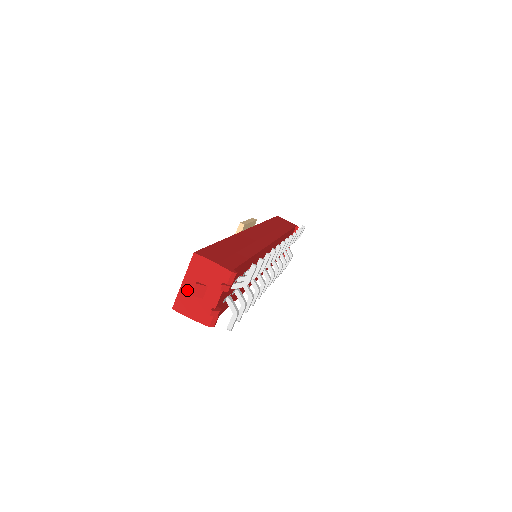
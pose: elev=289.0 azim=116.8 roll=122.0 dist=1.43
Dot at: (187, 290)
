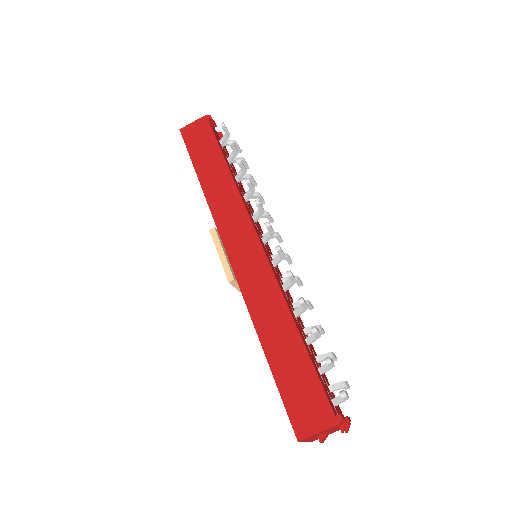
Dot at: (314, 439)
